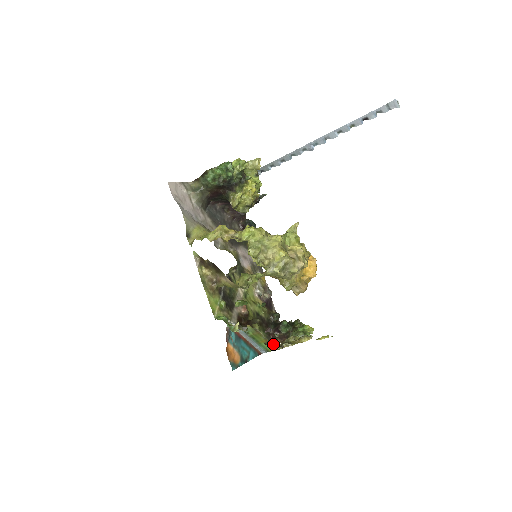
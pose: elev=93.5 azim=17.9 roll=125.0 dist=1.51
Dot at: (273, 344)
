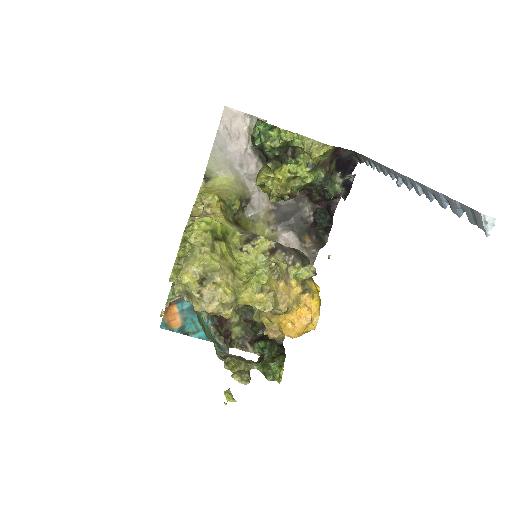
Dot at: (246, 348)
